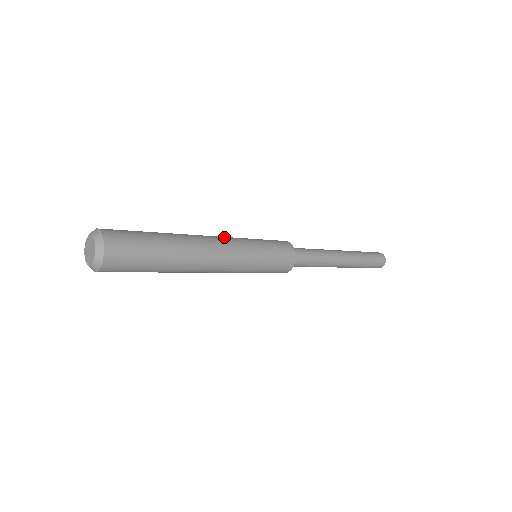
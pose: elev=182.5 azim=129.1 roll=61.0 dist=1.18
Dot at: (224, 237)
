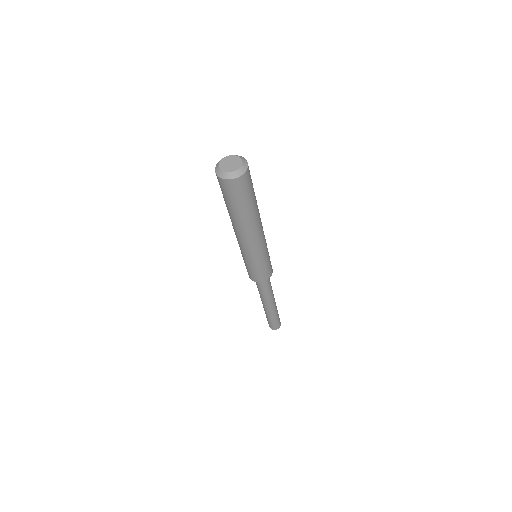
Dot at: occluded
